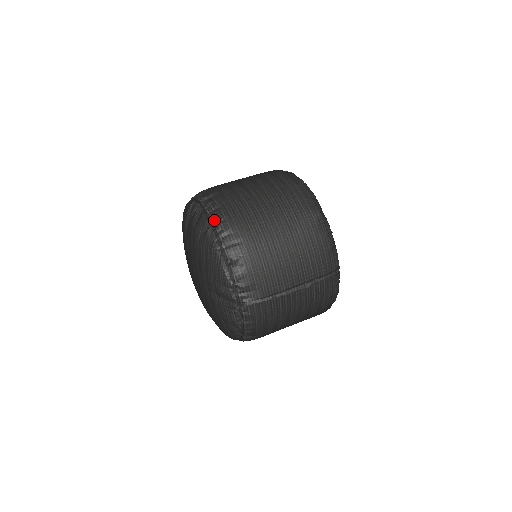
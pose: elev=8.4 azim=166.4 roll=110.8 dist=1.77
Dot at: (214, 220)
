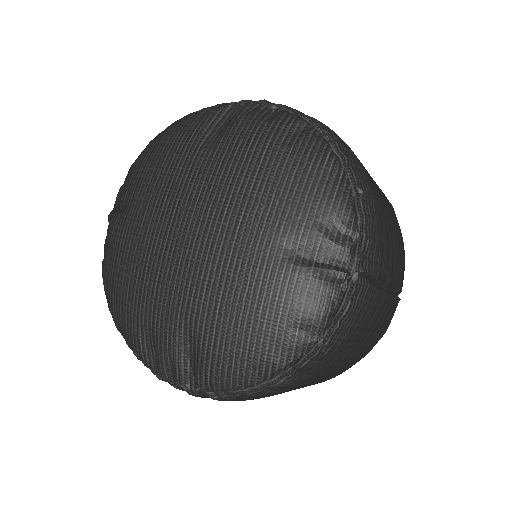
Dot at: (318, 122)
